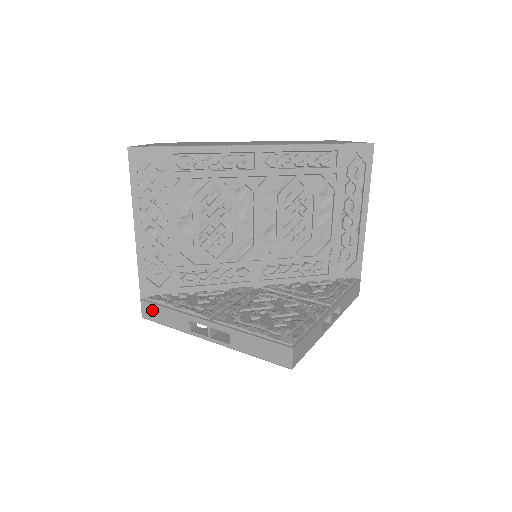
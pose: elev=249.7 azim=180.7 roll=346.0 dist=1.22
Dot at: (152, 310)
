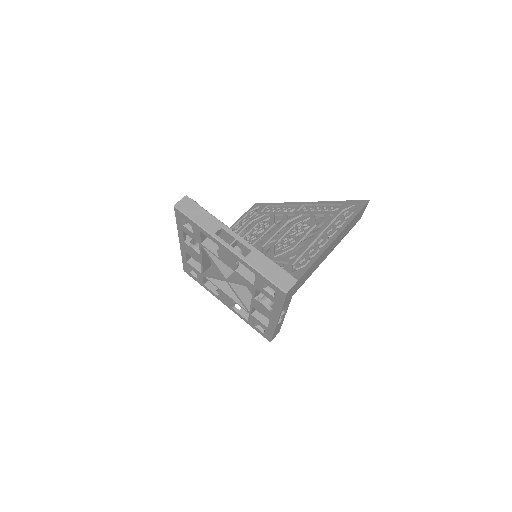
Dot at: occluded
